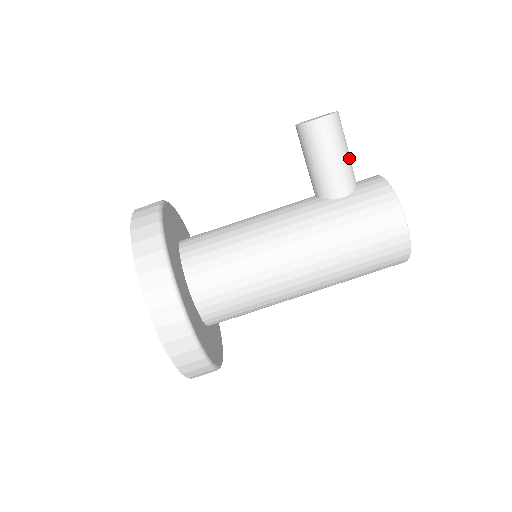
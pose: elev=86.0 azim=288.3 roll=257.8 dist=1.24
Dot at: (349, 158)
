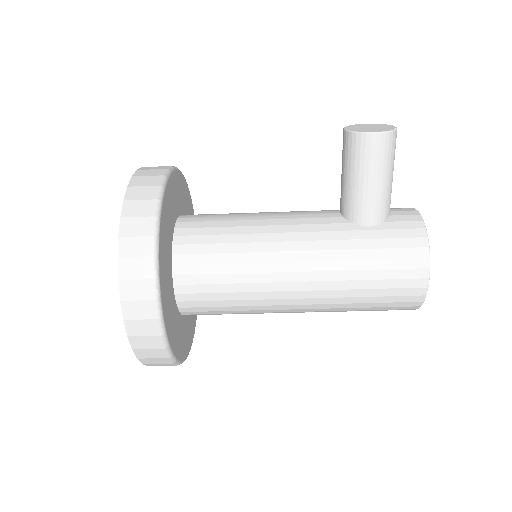
Dot at: (391, 184)
